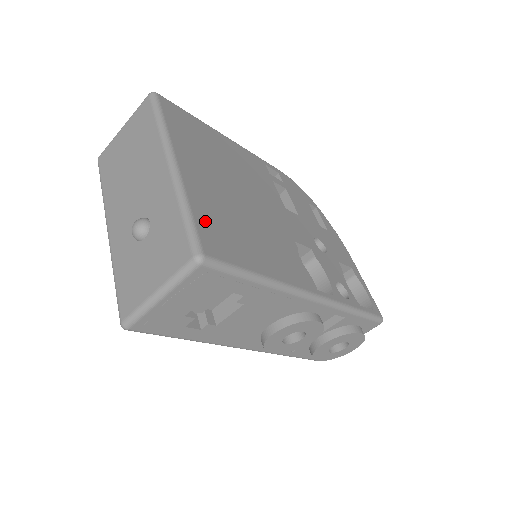
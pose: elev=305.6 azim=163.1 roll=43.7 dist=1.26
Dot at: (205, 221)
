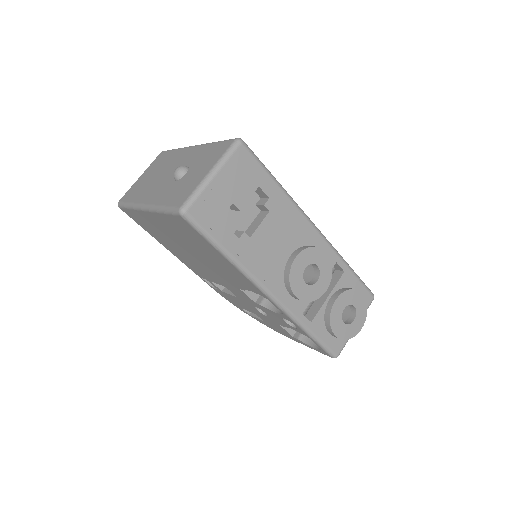
Dot at: occluded
